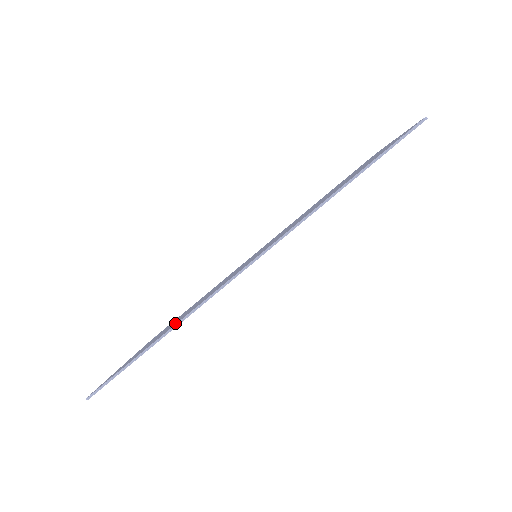
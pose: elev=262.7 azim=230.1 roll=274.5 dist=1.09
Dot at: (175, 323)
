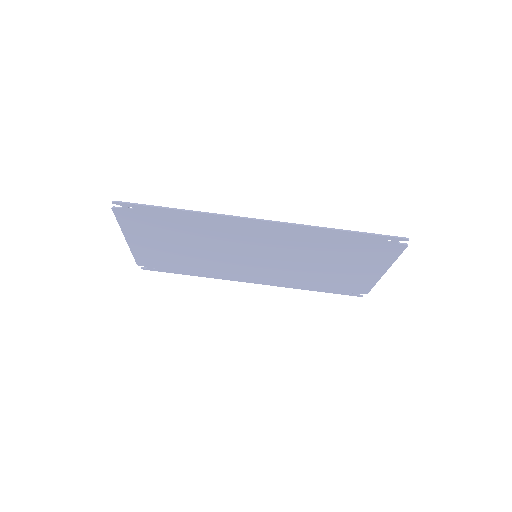
Dot at: (191, 221)
